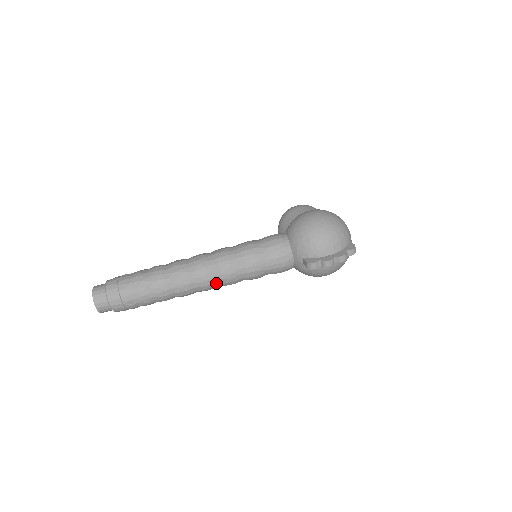
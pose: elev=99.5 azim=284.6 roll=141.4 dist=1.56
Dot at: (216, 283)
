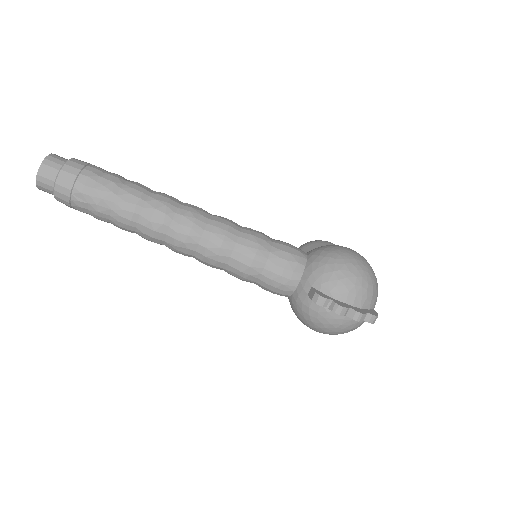
Dot at: (194, 247)
